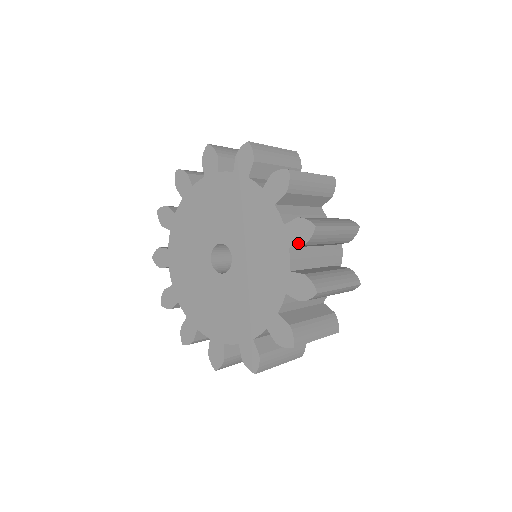
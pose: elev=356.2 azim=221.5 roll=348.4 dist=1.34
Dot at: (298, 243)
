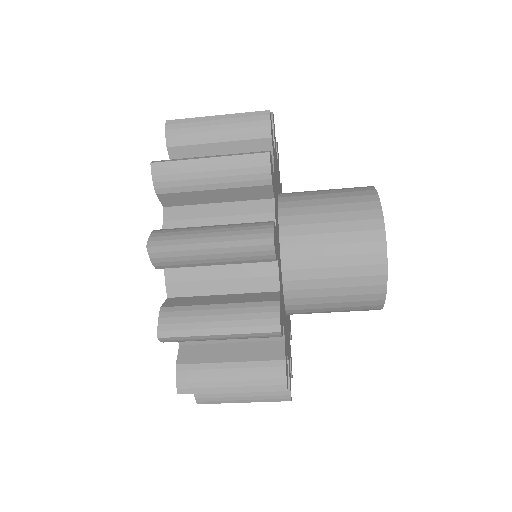
Dot at: occluded
